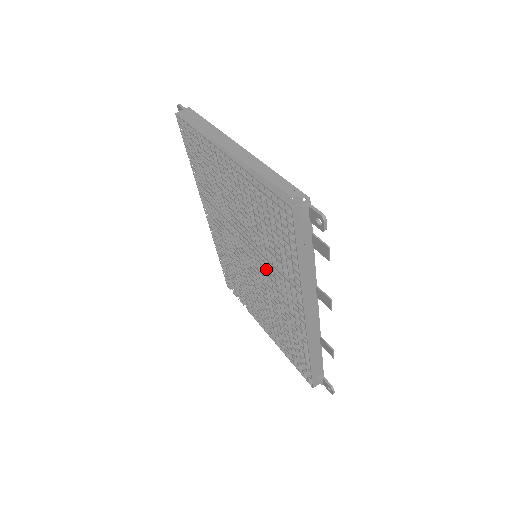
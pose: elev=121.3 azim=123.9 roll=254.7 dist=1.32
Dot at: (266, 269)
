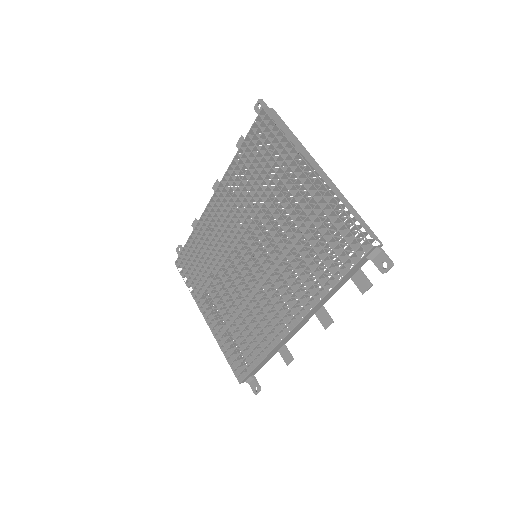
Dot at: (274, 273)
